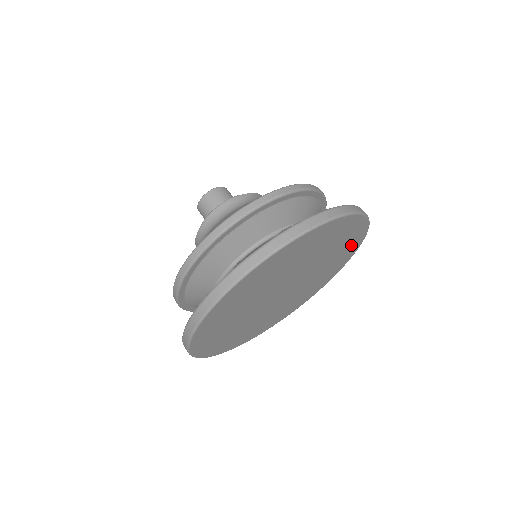
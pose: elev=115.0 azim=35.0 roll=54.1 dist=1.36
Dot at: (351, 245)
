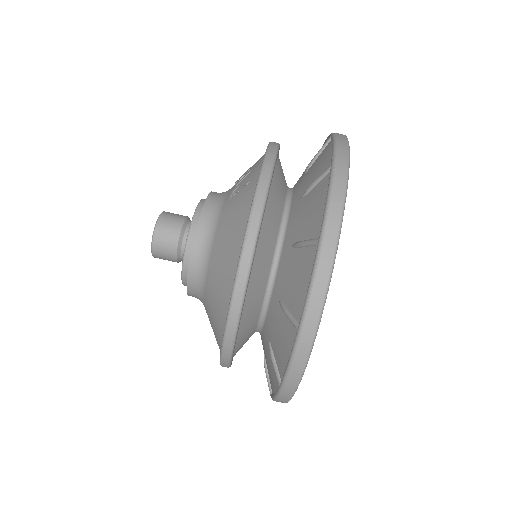
Dot at: occluded
